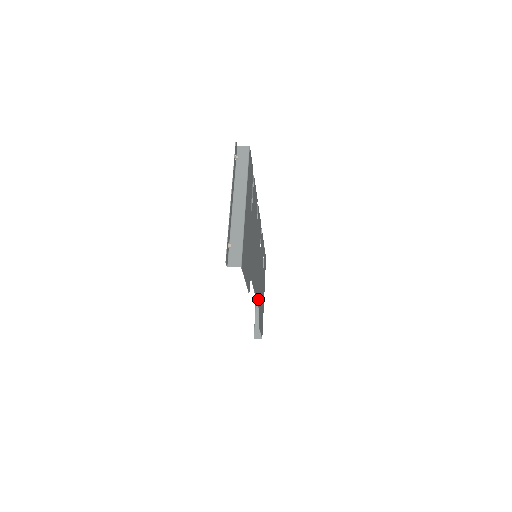
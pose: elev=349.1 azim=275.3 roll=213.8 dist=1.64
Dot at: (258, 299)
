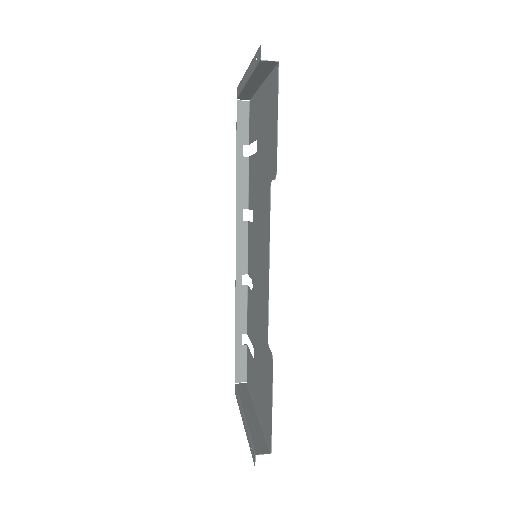
Dot at: (266, 317)
